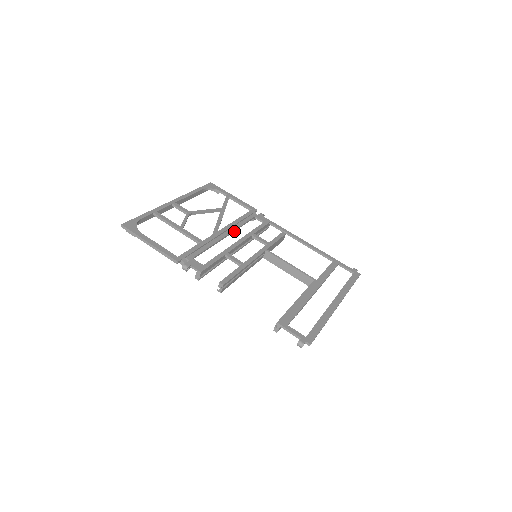
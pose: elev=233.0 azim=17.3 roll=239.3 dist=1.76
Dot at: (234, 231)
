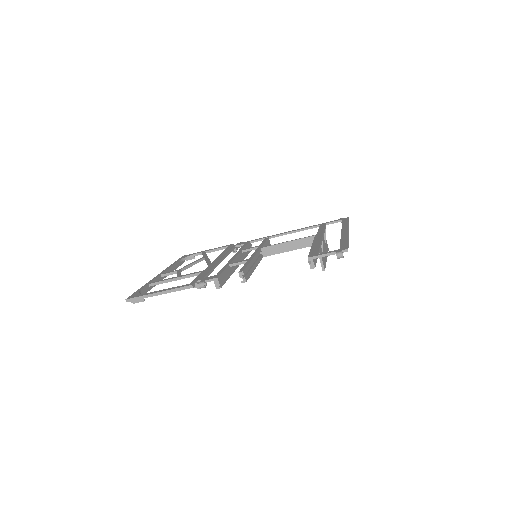
Dot at: occluded
